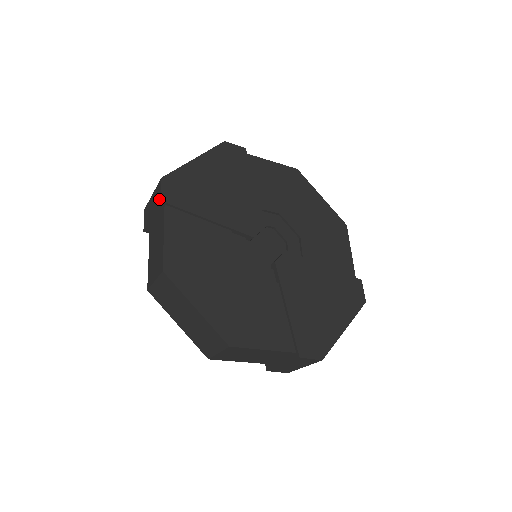
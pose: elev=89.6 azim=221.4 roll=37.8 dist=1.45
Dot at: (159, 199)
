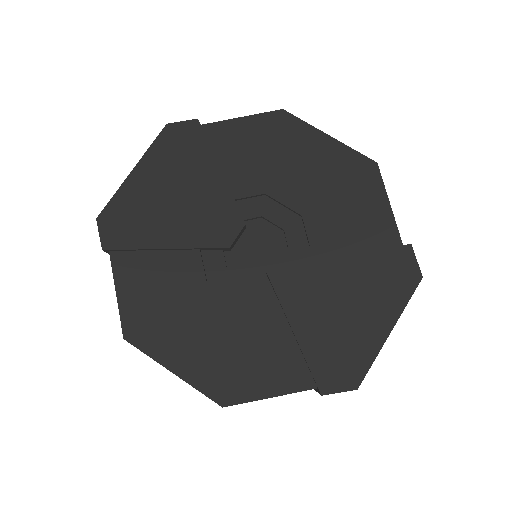
Dot at: (103, 245)
